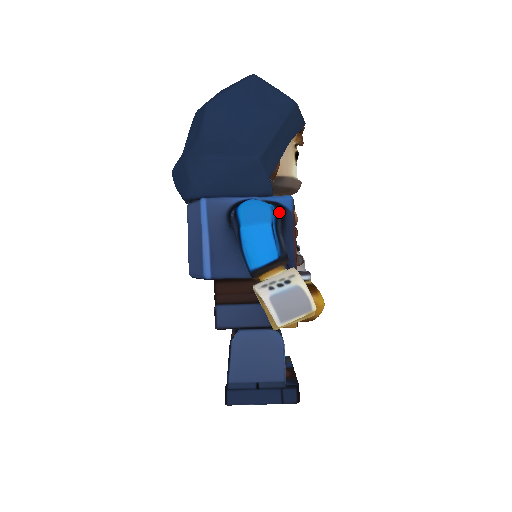
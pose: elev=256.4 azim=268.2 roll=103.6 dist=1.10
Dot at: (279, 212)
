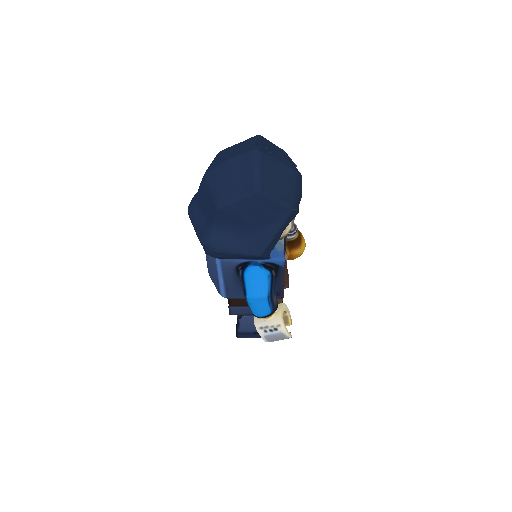
Dot at: (274, 274)
